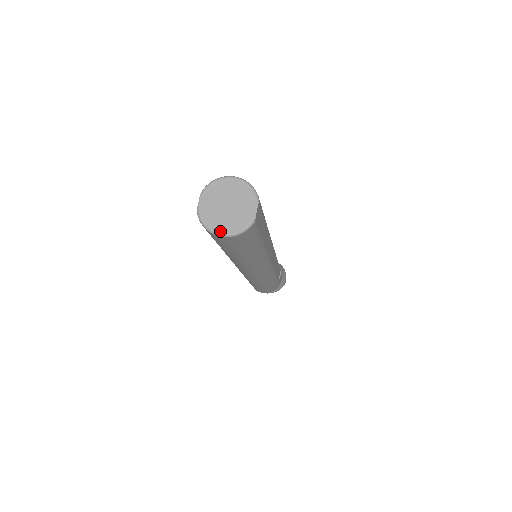
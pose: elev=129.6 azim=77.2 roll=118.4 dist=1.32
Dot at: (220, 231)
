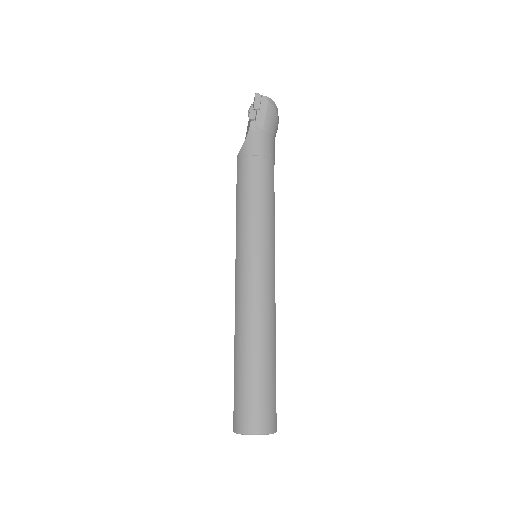
Dot at: occluded
